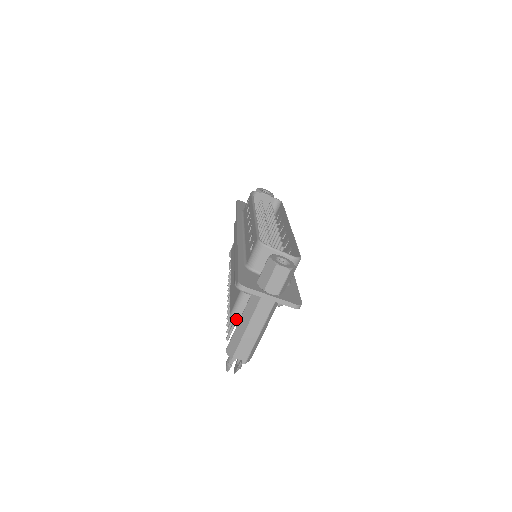
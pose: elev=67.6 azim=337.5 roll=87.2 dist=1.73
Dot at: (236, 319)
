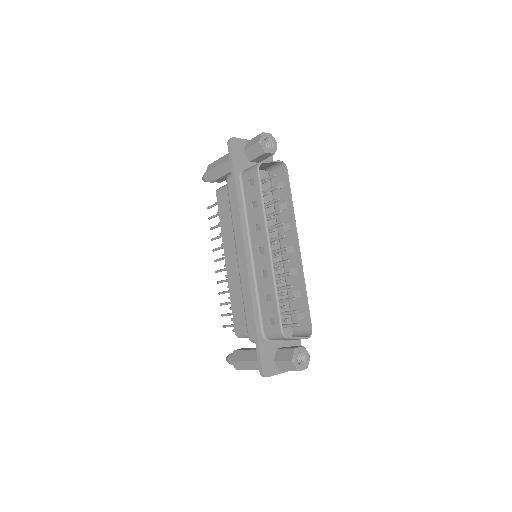
Dot at: occluded
